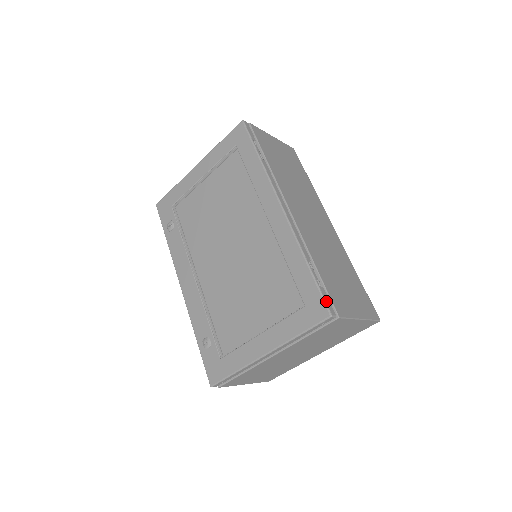
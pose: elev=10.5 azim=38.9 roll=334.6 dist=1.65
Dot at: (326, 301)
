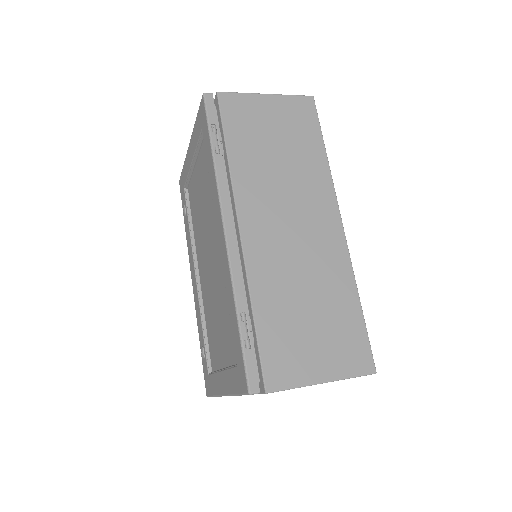
Dot at: (248, 372)
